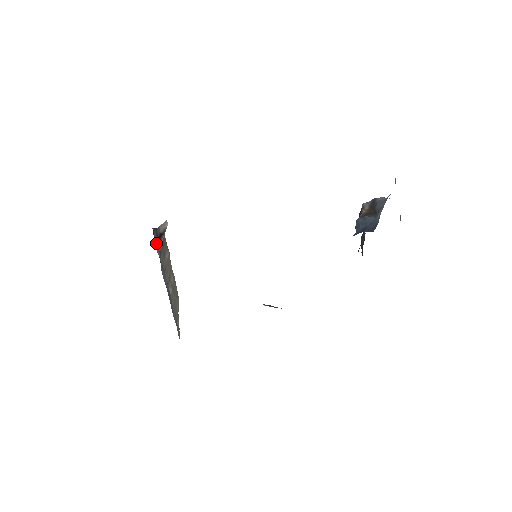
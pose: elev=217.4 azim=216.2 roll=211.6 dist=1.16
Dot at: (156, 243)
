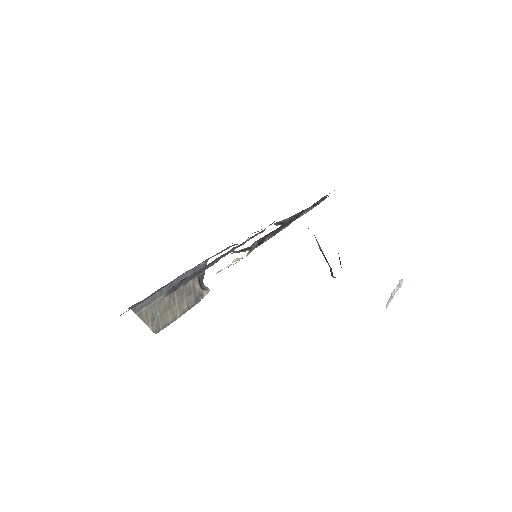
Dot at: (198, 270)
